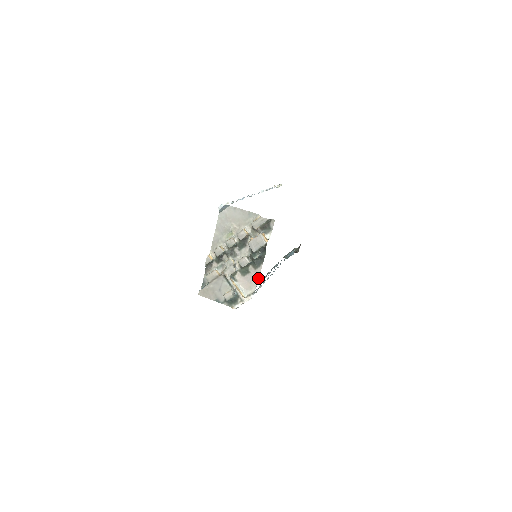
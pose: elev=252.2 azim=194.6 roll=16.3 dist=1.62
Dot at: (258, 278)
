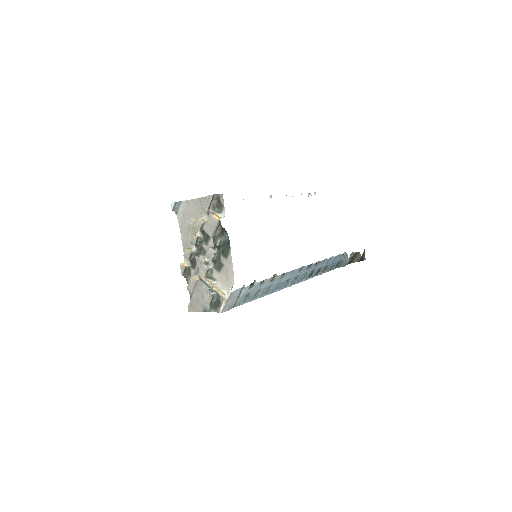
Dot at: (232, 267)
